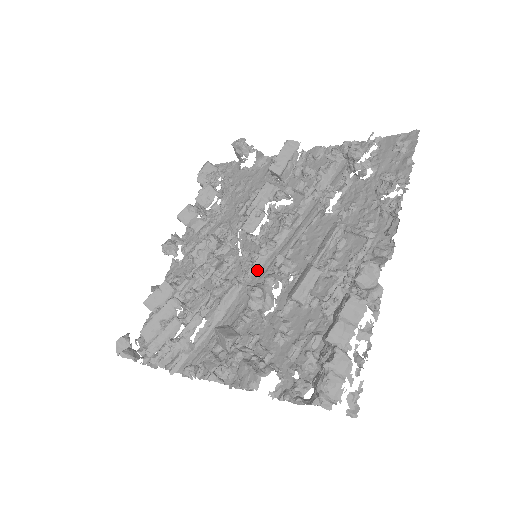
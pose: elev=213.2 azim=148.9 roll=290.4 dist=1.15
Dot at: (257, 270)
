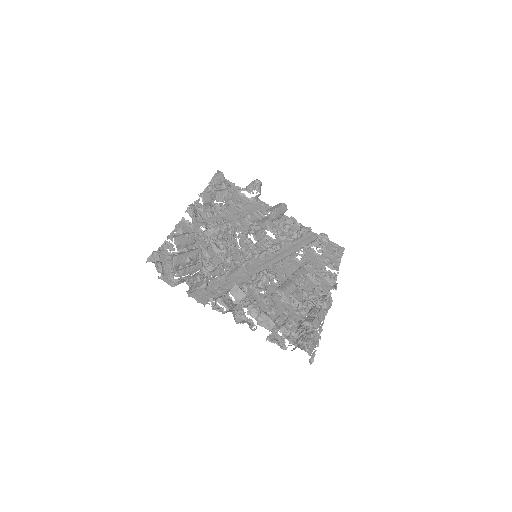
Dot at: (251, 264)
